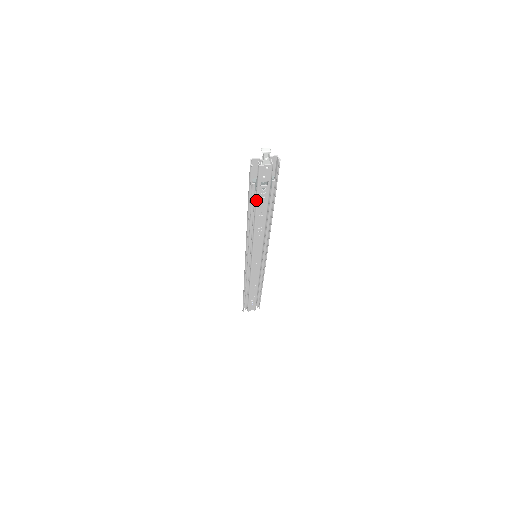
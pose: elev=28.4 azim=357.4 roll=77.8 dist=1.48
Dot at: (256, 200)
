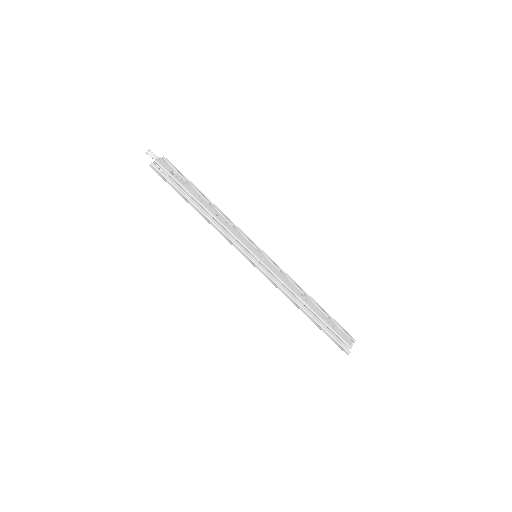
Dot at: (184, 189)
